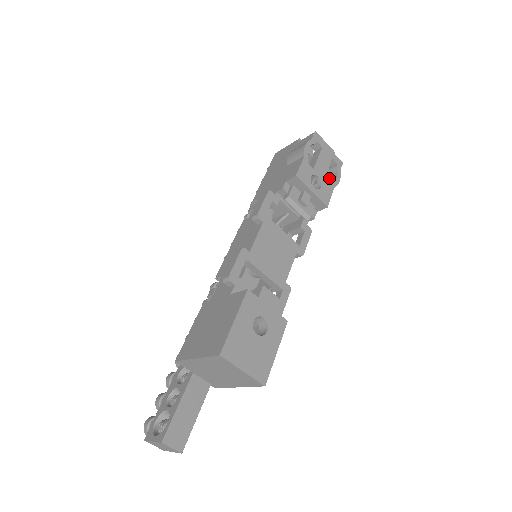
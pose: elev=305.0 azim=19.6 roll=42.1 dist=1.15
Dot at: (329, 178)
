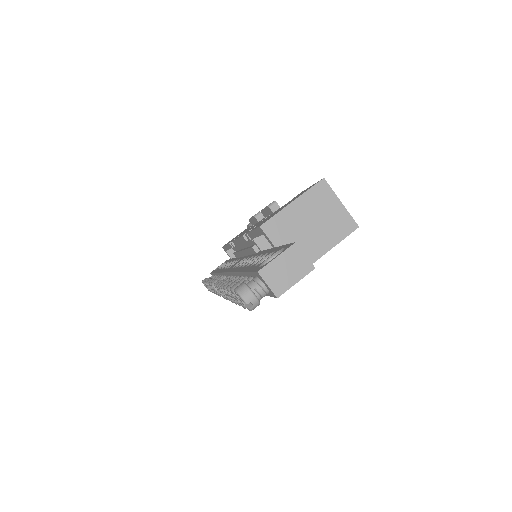
Dot at: occluded
